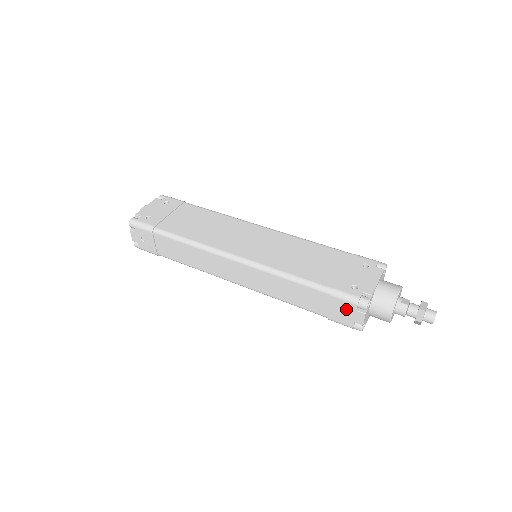
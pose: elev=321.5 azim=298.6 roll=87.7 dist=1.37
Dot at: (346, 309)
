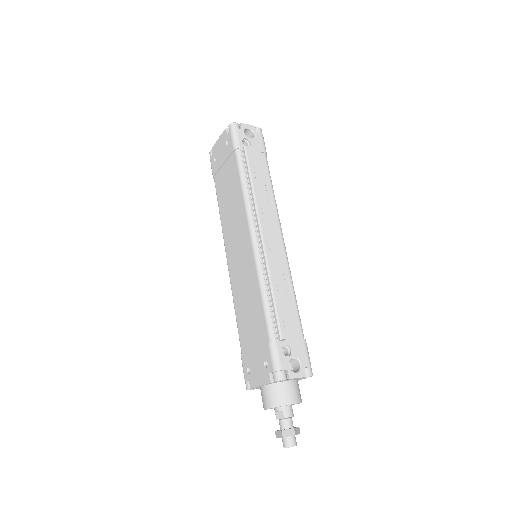
Dot at: occluded
